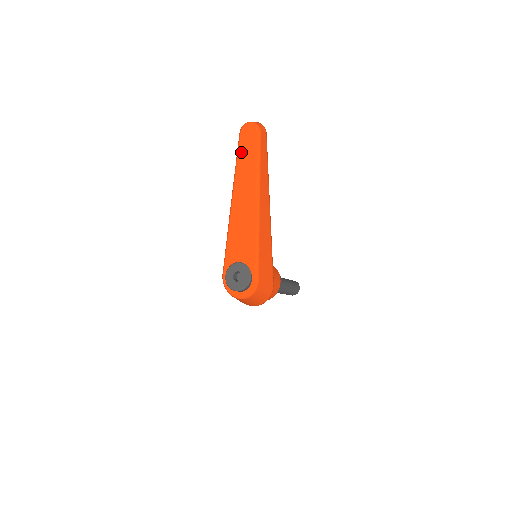
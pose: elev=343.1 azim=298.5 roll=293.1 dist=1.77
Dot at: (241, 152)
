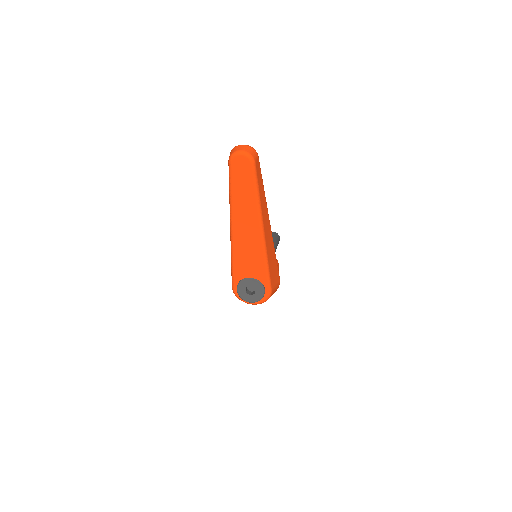
Dot at: (235, 183)
